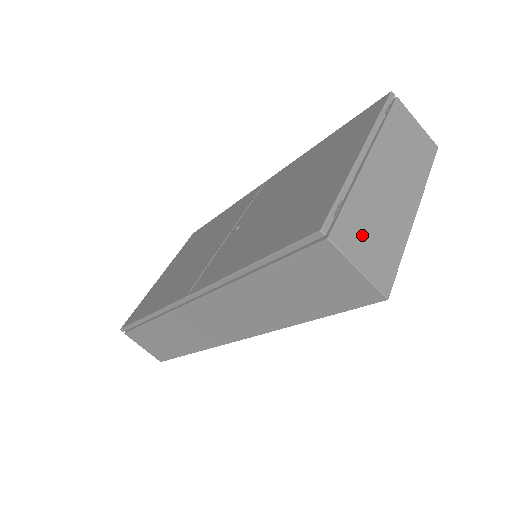
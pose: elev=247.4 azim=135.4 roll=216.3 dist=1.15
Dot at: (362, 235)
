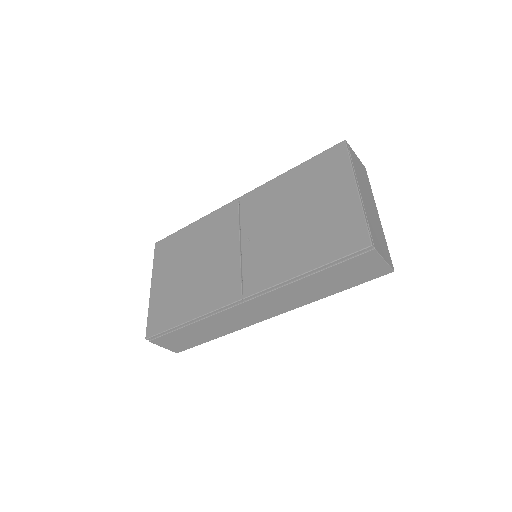
Dot at: (378, 240)
